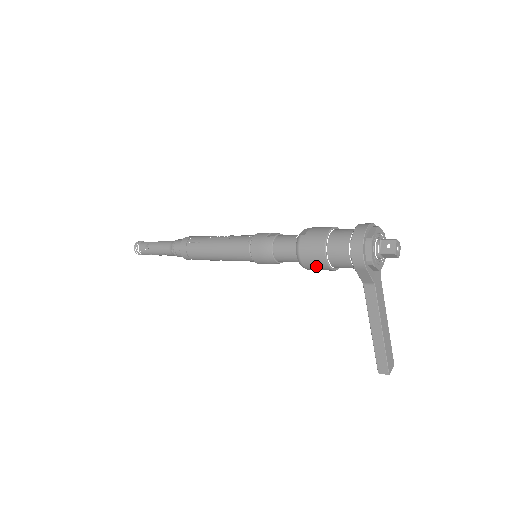
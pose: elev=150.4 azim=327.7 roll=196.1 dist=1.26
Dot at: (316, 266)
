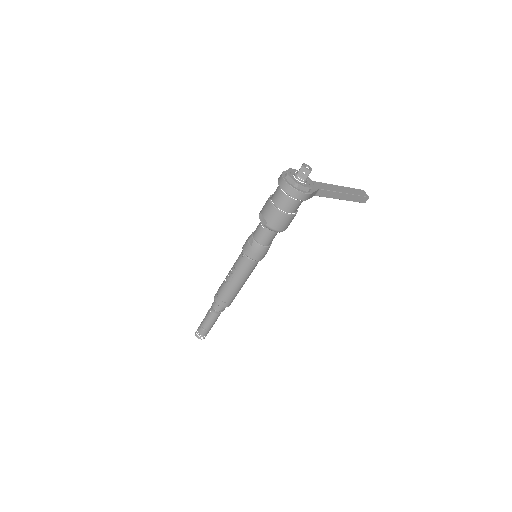
Dot at: (290, 222)
